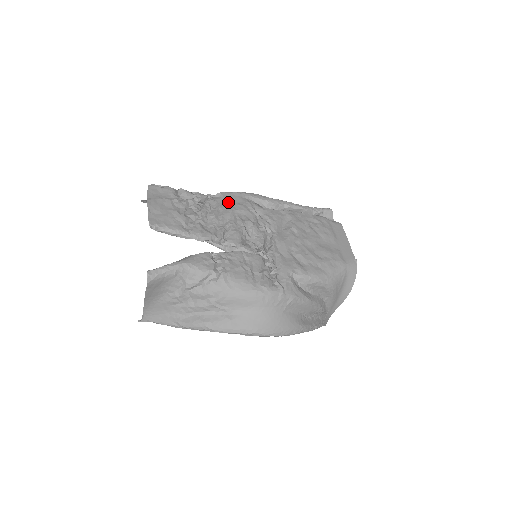
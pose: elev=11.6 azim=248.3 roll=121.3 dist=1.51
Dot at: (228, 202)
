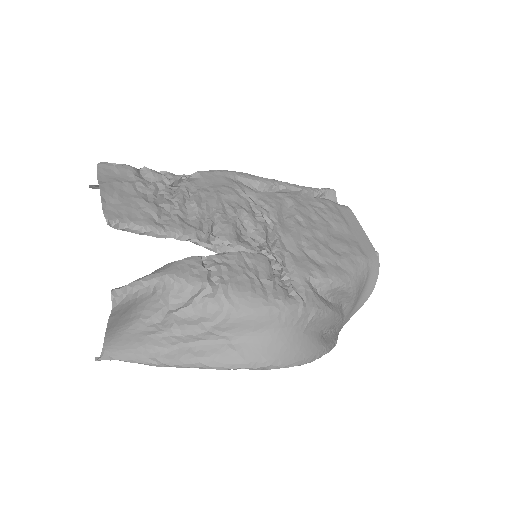
Dot at: (210, 184)
